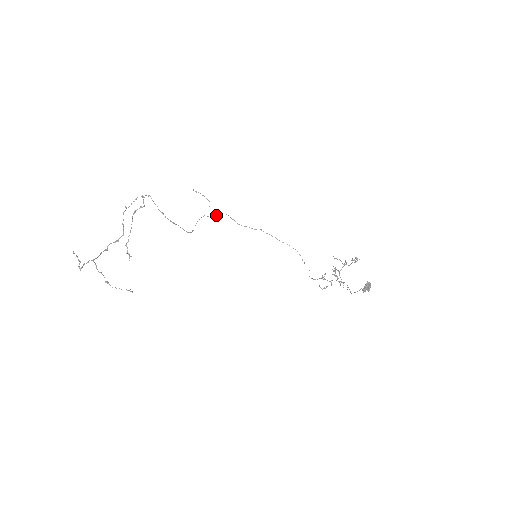
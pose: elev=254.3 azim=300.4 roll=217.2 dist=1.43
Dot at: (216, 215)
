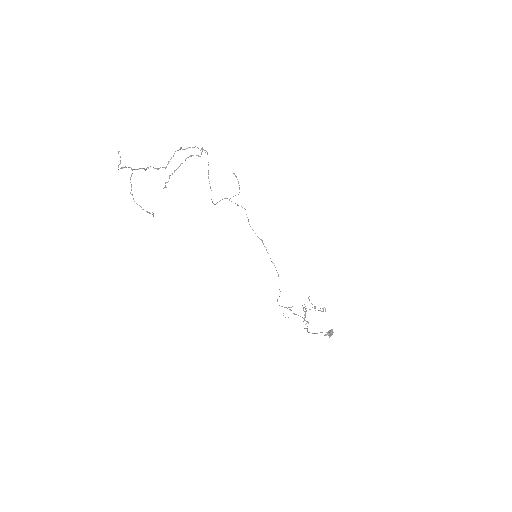
Dot at: (238, 205)
